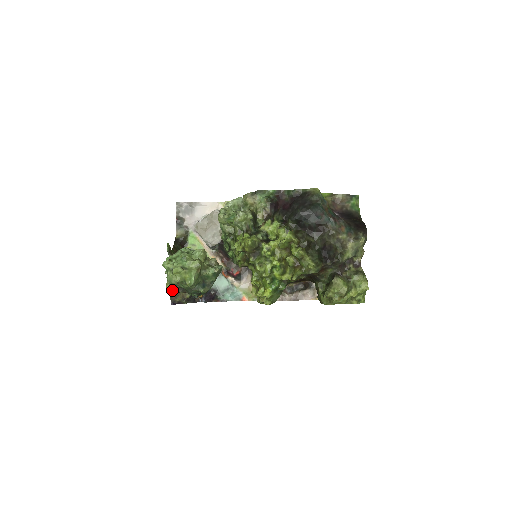
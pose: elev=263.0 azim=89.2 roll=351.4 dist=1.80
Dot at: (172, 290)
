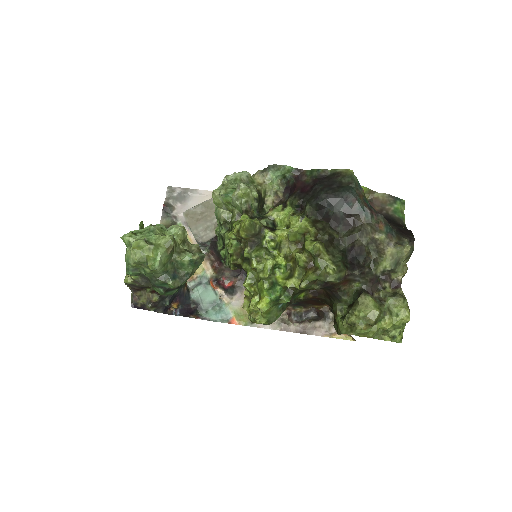
Dot at: (132, 281)
